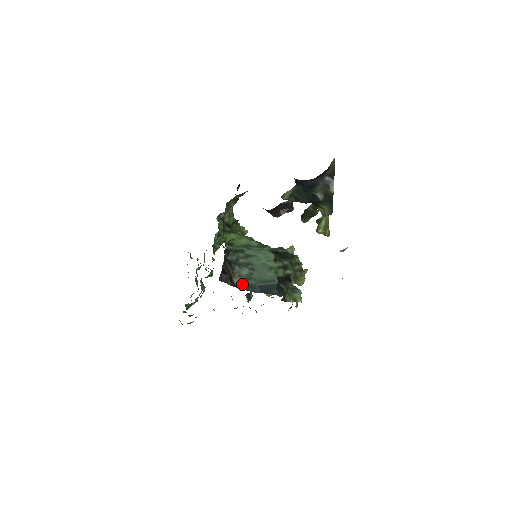
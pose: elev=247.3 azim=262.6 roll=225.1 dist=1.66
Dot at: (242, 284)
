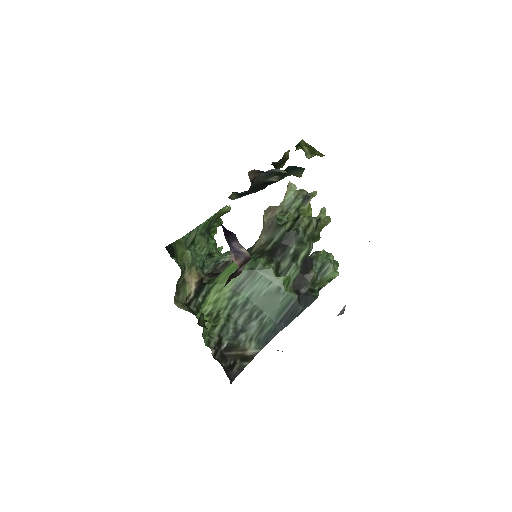
Dot at: (260, 343)
